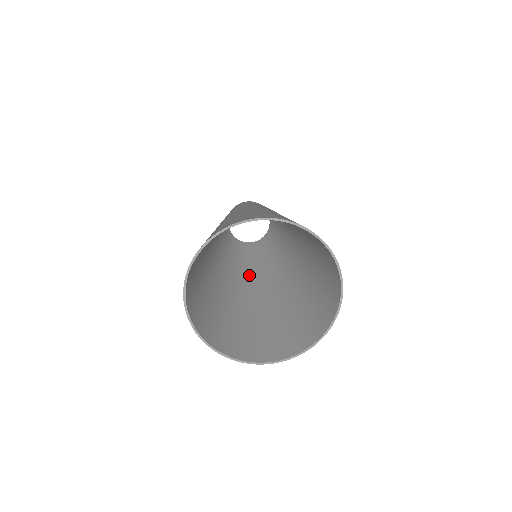
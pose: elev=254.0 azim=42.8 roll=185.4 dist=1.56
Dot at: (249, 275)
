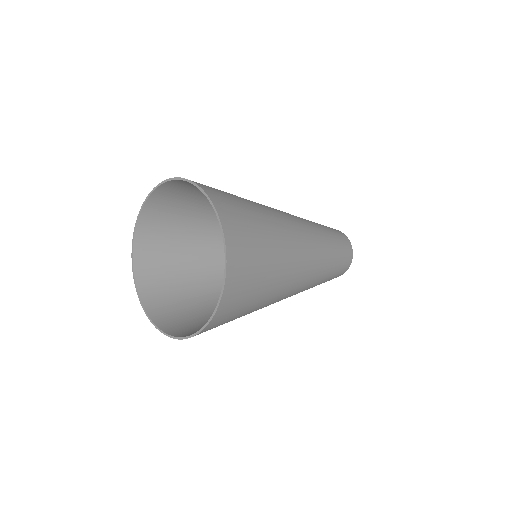
Dot at: occluded
